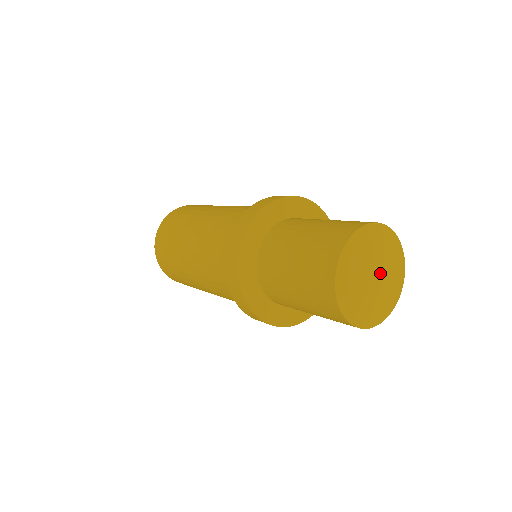
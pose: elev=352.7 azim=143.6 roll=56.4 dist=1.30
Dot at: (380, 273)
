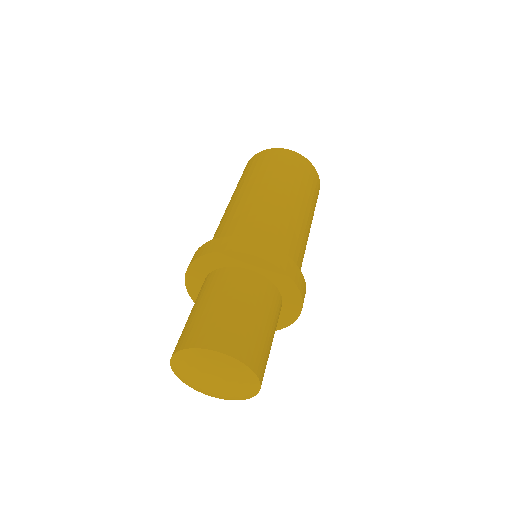
Dot at: (206, 384)
